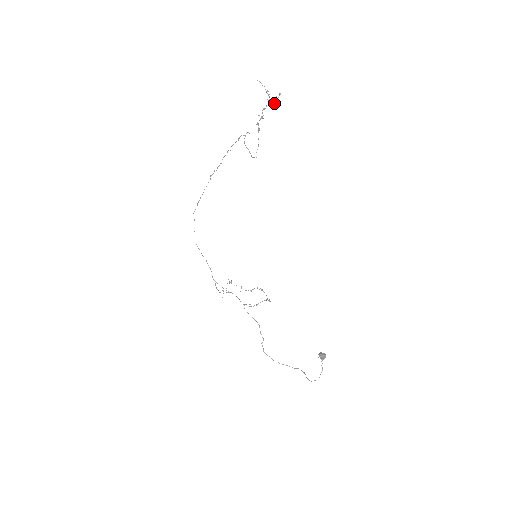
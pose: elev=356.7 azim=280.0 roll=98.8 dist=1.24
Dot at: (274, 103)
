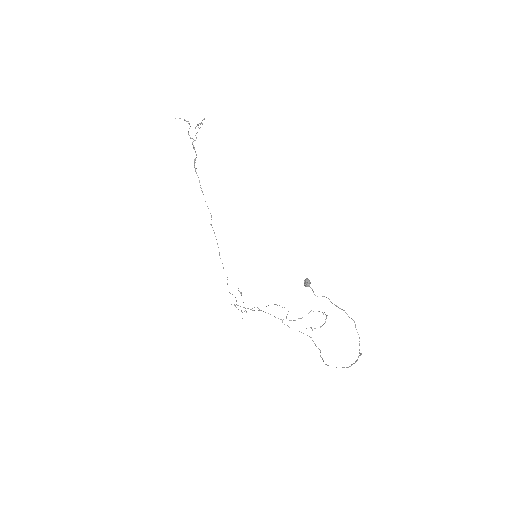
Dot at: (197, 125)
